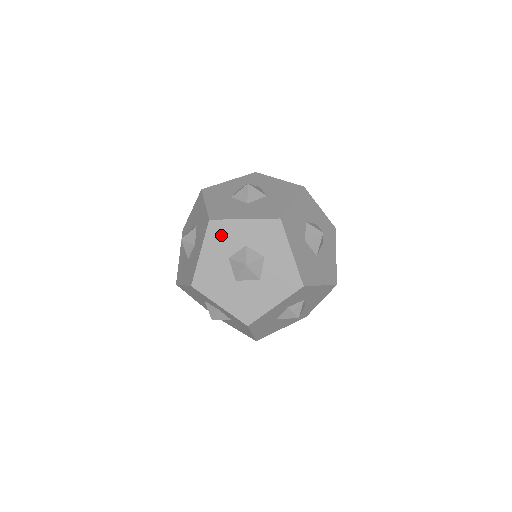
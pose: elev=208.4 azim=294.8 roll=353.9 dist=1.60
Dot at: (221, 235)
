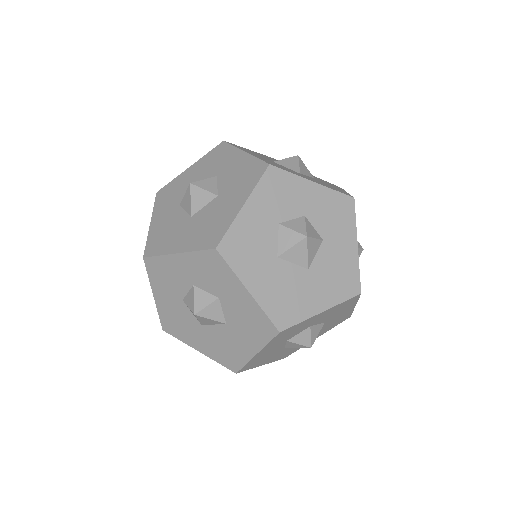
Dot at: (163, 274)
